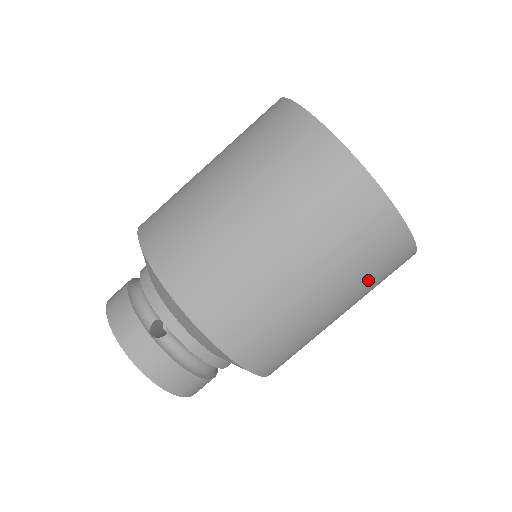
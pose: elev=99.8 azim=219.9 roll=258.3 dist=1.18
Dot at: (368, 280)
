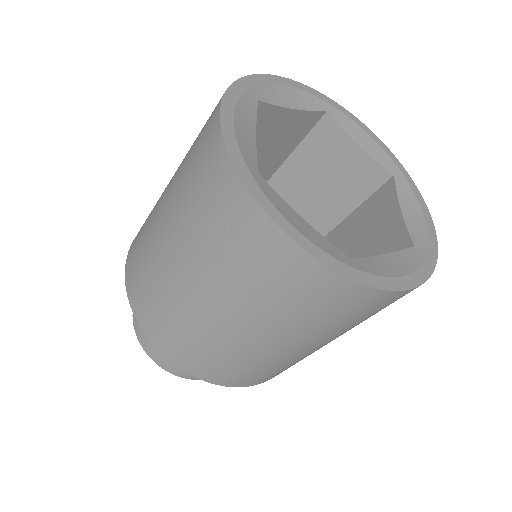
Dot at: (361, 321)
